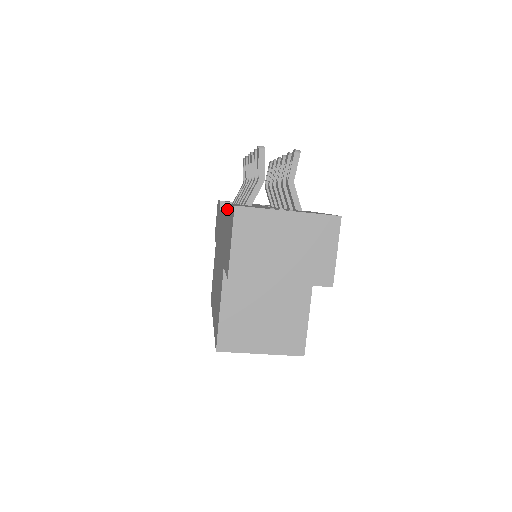
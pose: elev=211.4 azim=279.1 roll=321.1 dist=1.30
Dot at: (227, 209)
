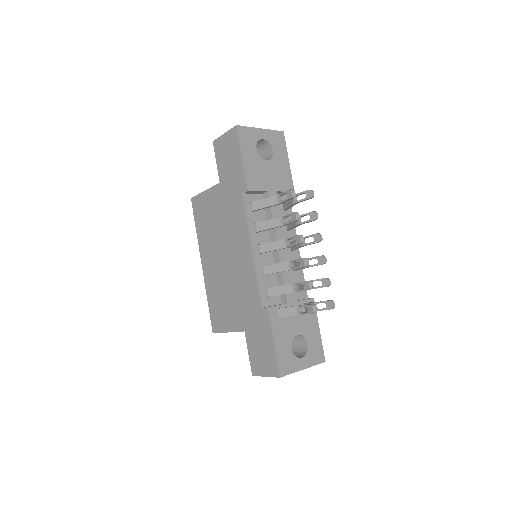
Dot at: (266, 314)
